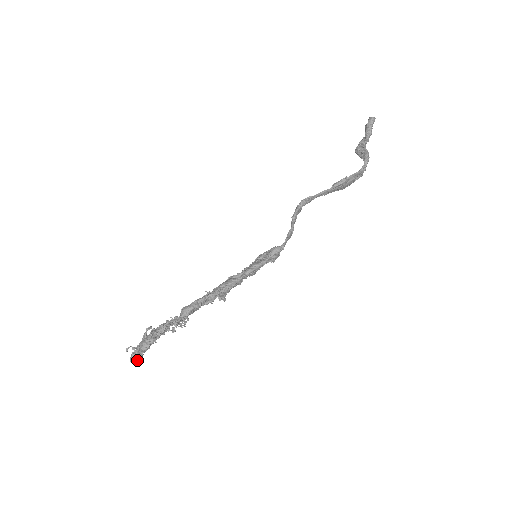
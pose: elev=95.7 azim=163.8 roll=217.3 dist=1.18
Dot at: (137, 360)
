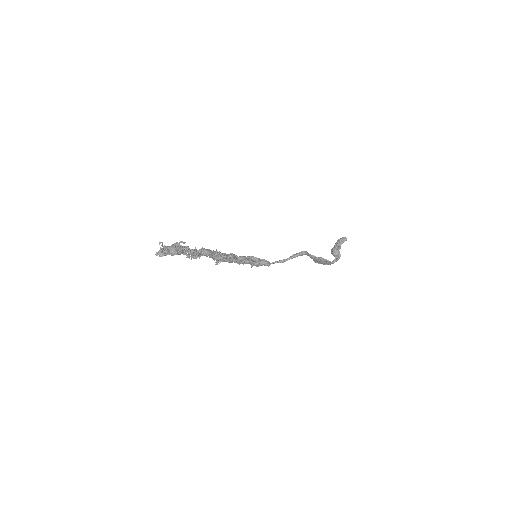
Dot at: (162, 256)
